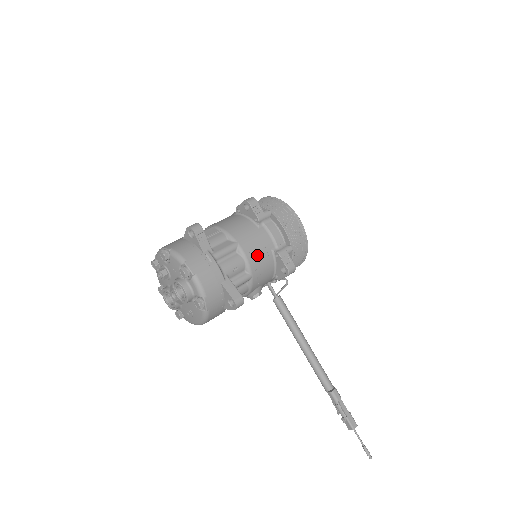
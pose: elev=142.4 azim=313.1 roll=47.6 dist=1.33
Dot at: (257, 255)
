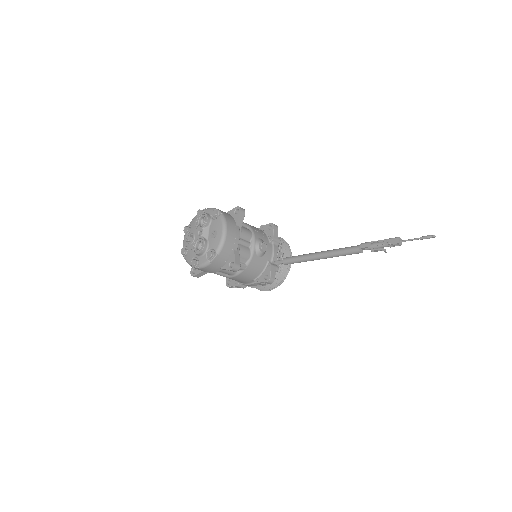
Dot at: occluded
